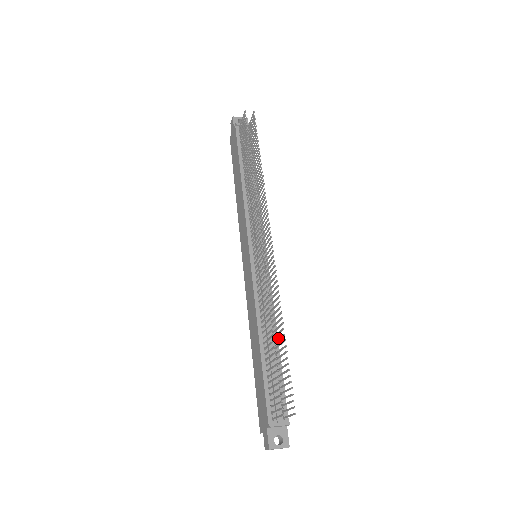
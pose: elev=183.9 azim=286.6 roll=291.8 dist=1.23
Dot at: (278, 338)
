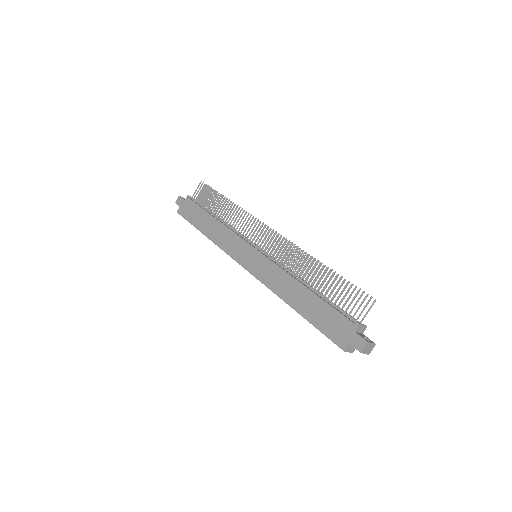
Dot at: occluded
